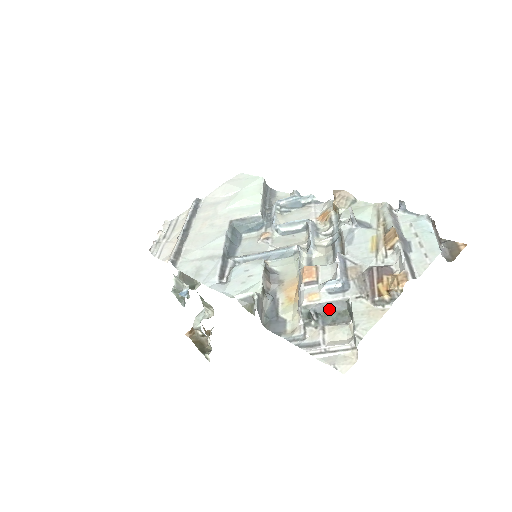
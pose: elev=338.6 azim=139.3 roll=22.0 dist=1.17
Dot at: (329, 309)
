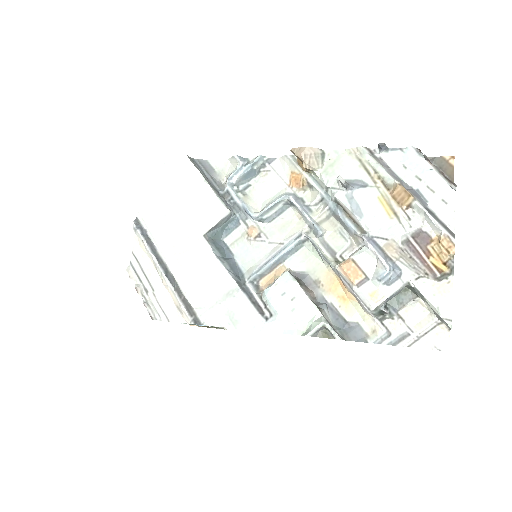
Dot at: (393, 297)
